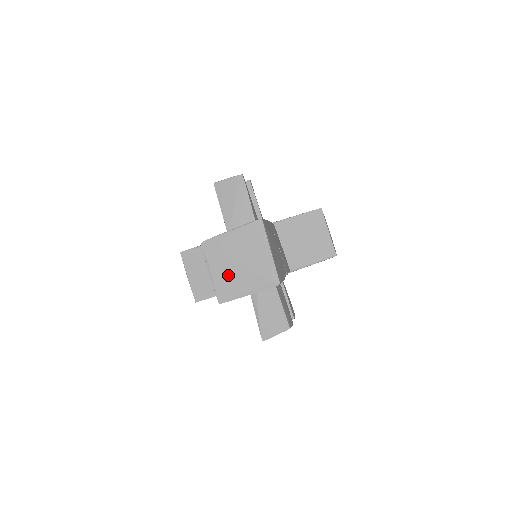
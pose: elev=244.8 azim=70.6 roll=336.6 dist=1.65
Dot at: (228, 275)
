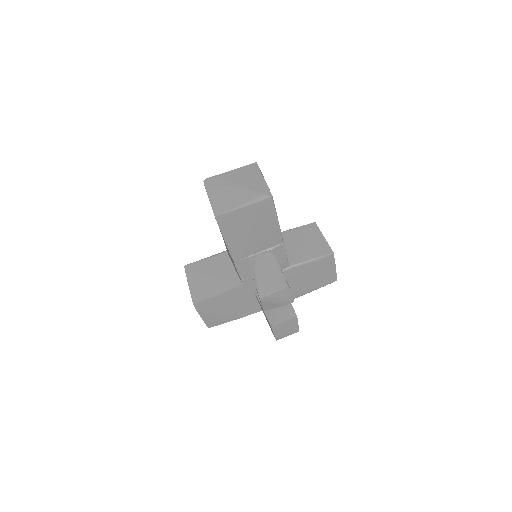
Dot at: (225, 196)
